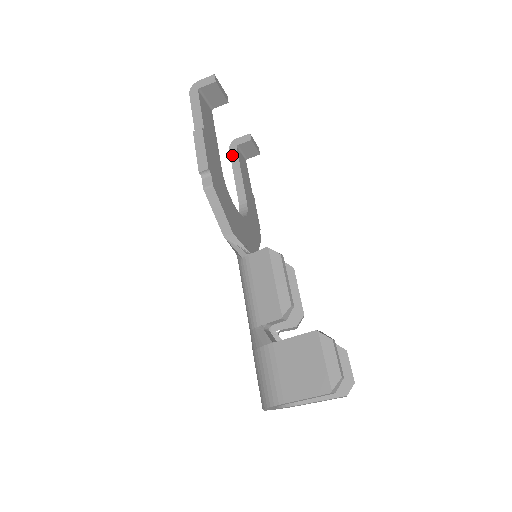
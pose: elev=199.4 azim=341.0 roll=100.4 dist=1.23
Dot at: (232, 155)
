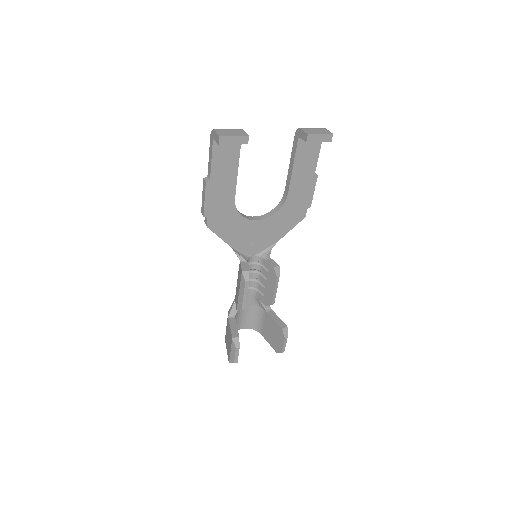
Dot at: (294, 143)
